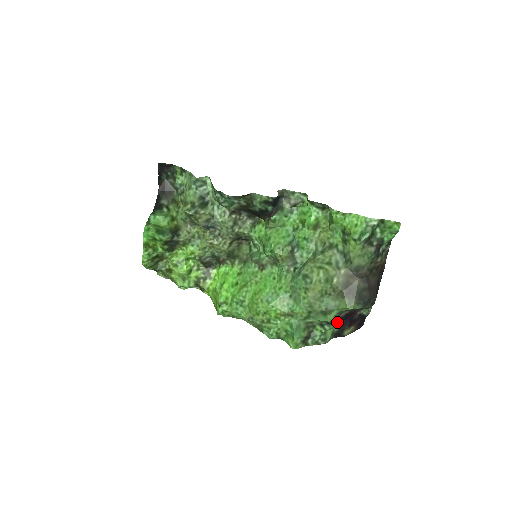
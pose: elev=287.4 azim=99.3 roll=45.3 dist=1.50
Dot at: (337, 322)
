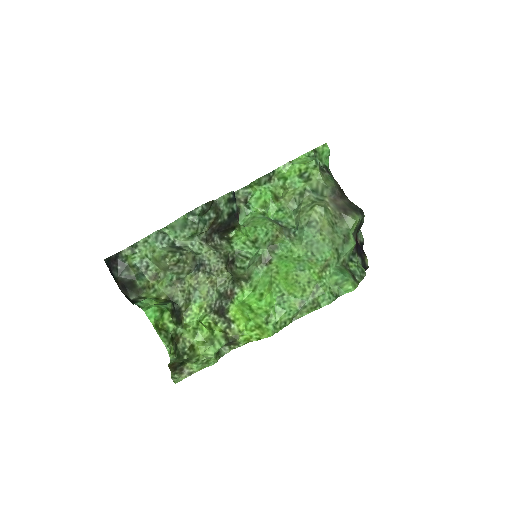
Dot at: (356, 251)
